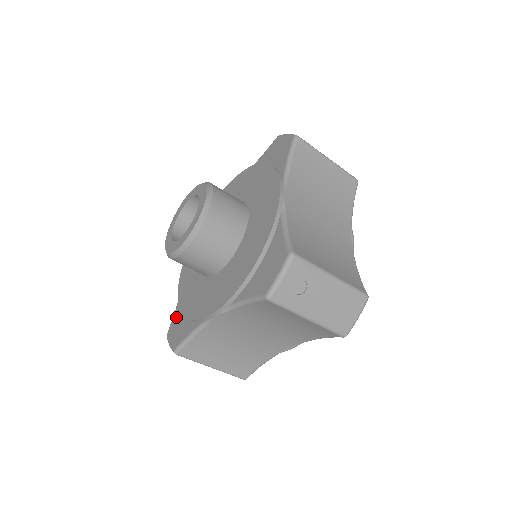
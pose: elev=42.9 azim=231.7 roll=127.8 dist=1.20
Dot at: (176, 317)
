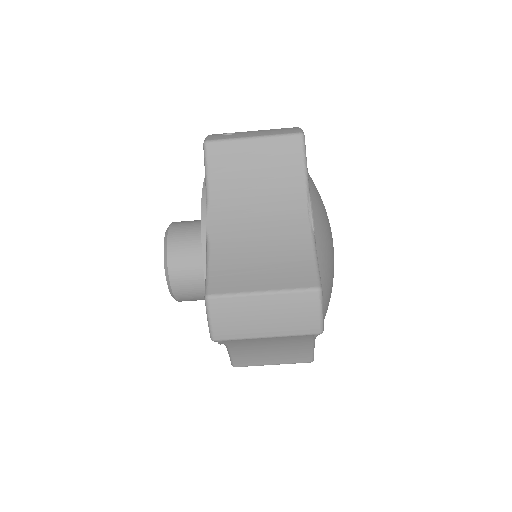
Dot at: occluded
